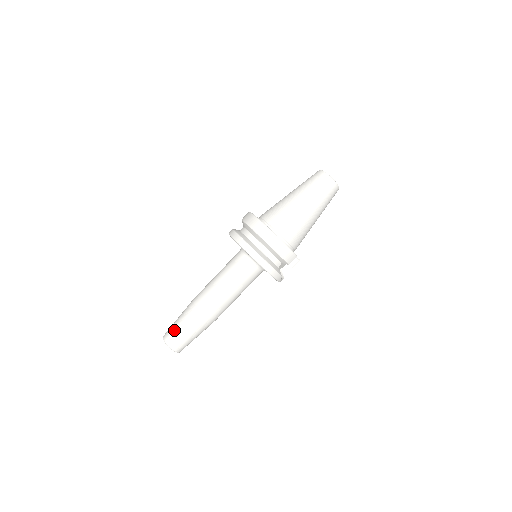
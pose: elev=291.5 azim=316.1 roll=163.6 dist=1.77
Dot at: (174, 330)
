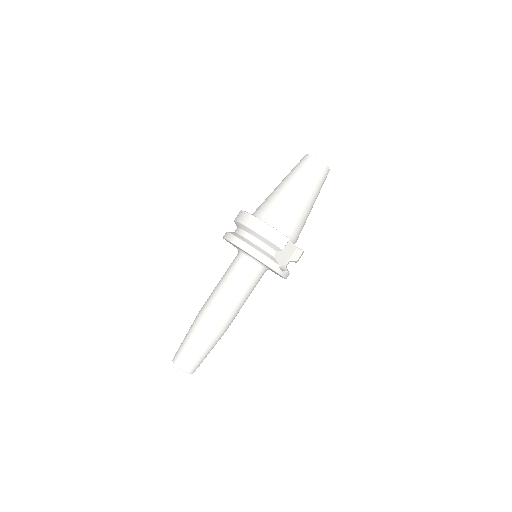
Dot at: (181, 347)
